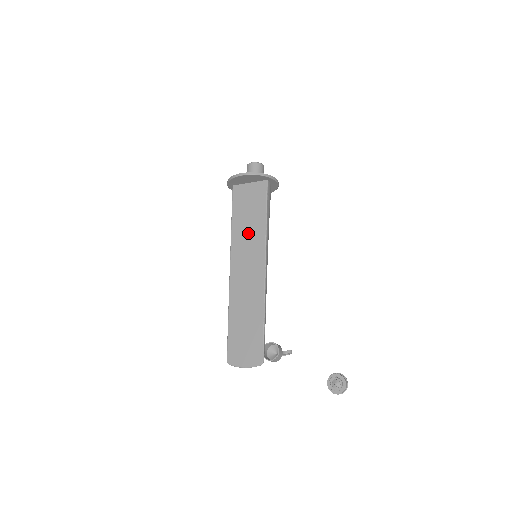
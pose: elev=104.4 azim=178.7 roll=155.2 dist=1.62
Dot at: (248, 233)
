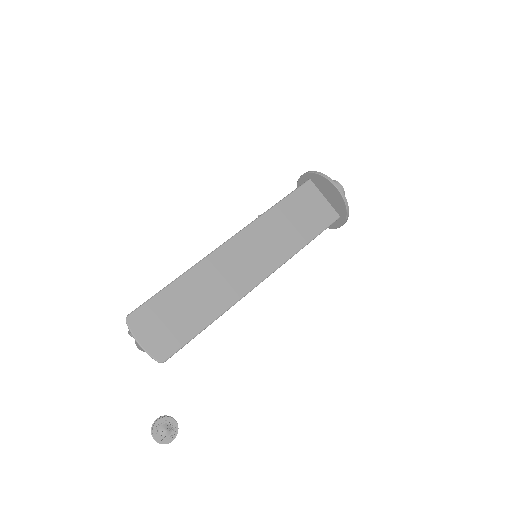
Dot at: (280, 233)
